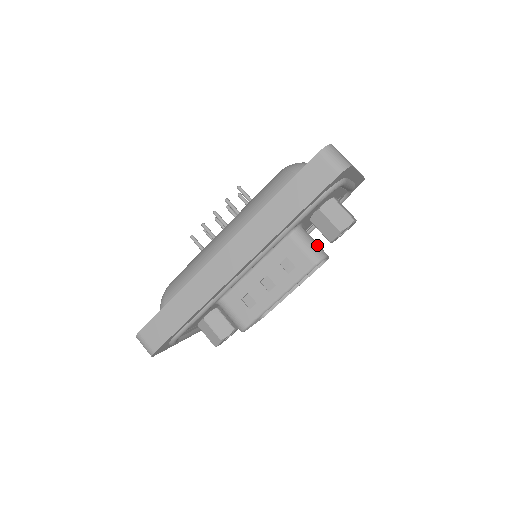
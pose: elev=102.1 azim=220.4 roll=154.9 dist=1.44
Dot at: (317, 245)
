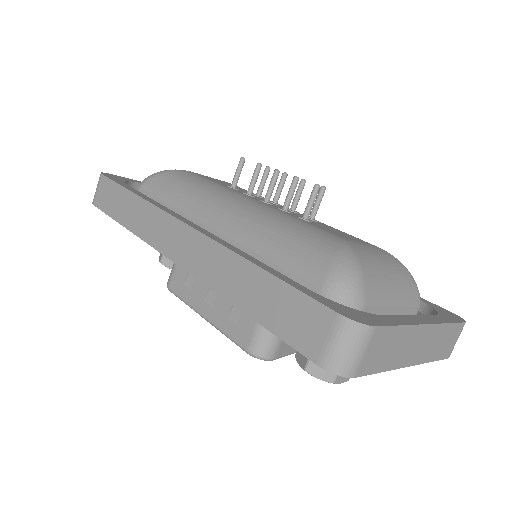
Dot at: (277, 342)
